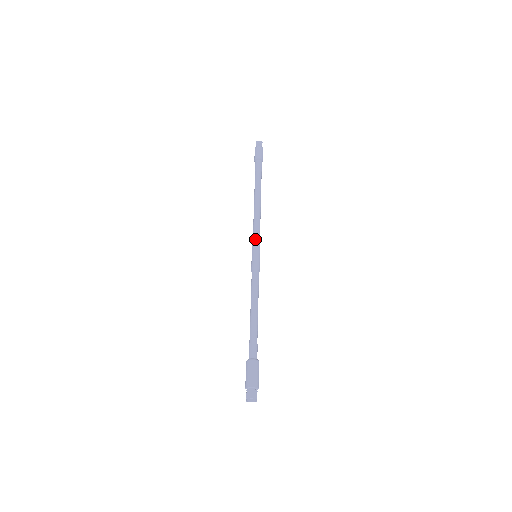
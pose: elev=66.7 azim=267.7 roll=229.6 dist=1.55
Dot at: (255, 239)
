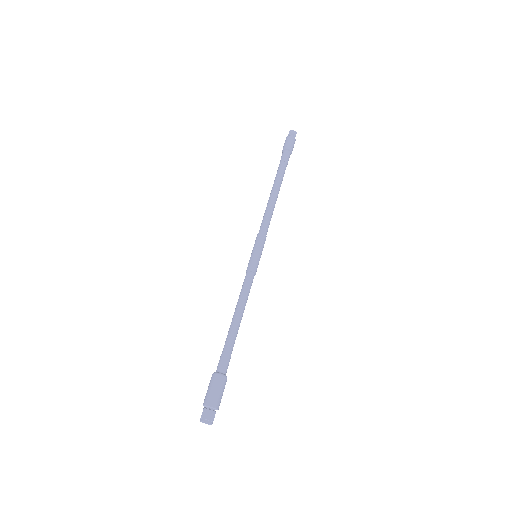
Dot at: (260, 237)
